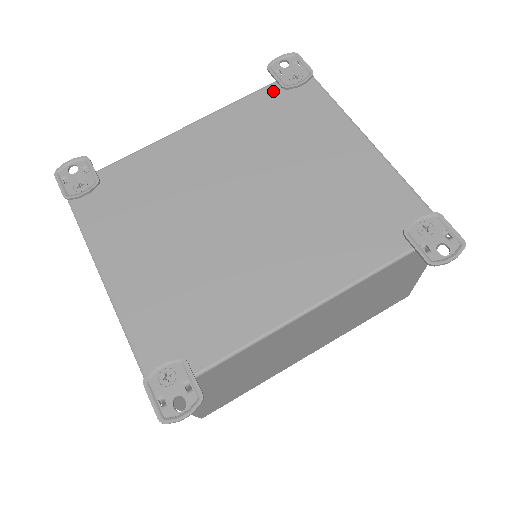
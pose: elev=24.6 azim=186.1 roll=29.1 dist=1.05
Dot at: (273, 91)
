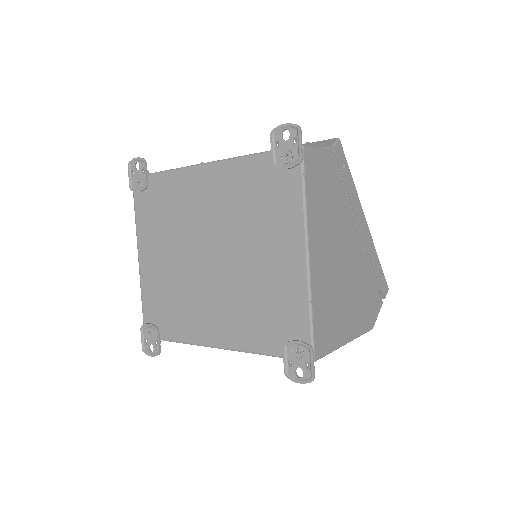
Dot at: (267, 162)
